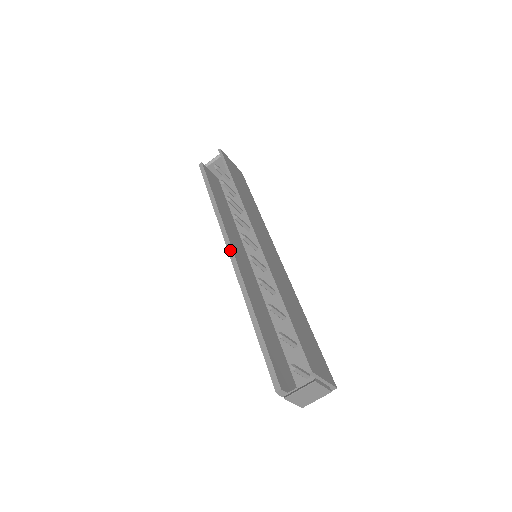
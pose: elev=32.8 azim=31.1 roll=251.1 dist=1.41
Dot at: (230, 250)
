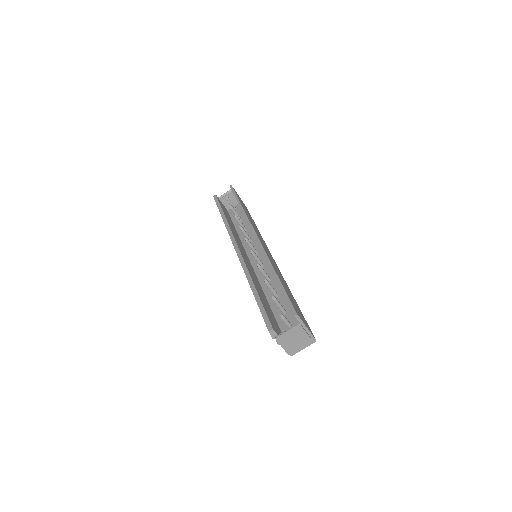
Dot at: (236, 247)
